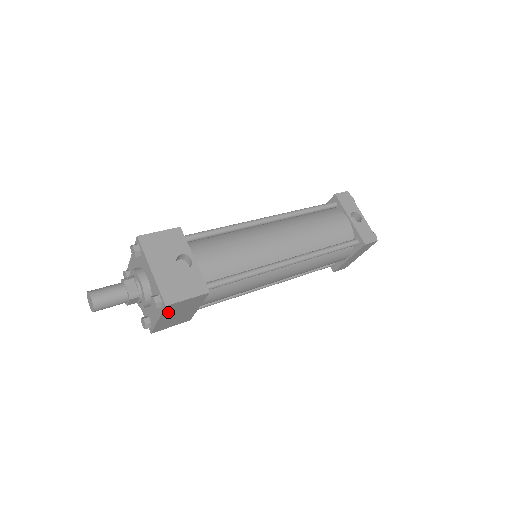
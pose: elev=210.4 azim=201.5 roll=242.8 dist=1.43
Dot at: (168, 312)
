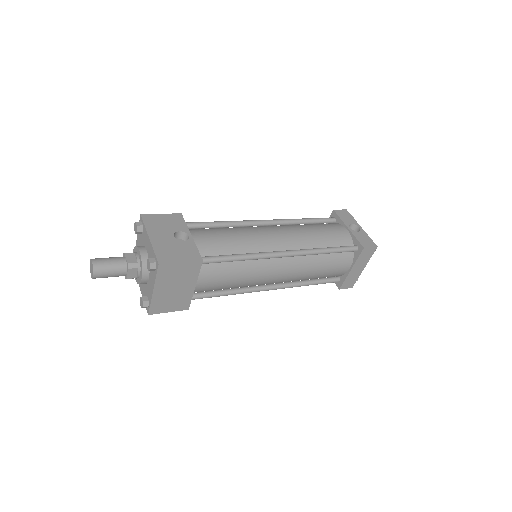
Dot at: (163, 279)
